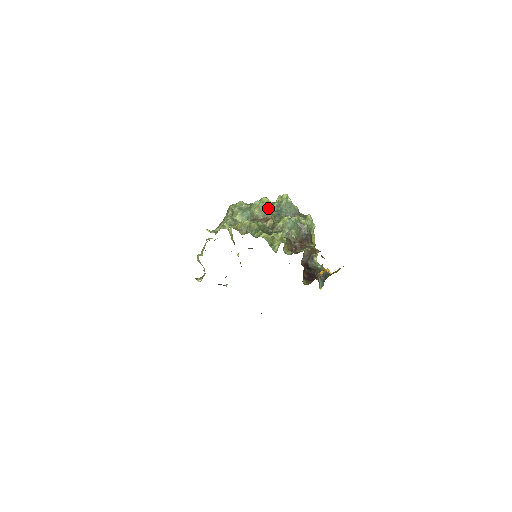
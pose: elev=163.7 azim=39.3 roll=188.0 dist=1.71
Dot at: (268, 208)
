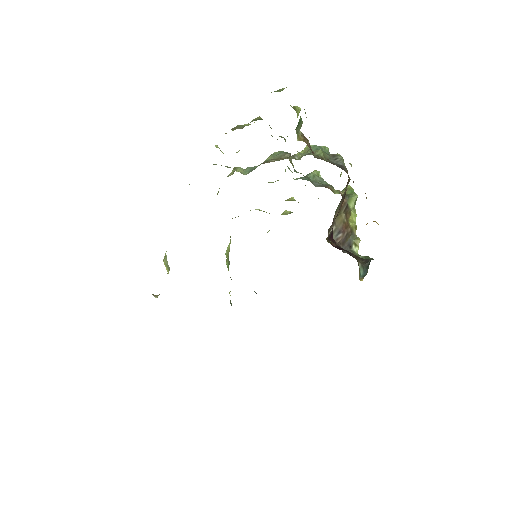
Dot at: (286, 152)
